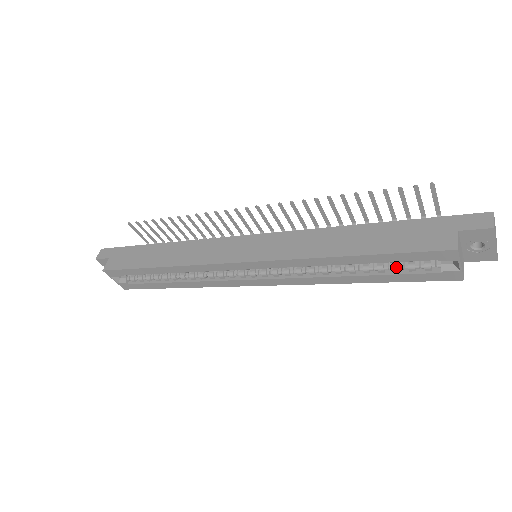
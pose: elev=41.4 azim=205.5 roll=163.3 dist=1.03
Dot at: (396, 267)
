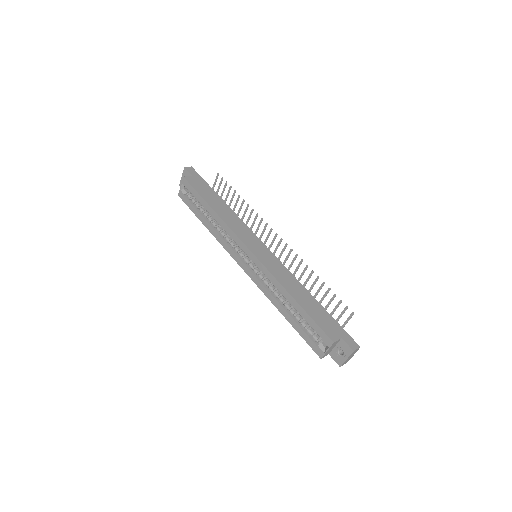
Dot at: (305, 325)
